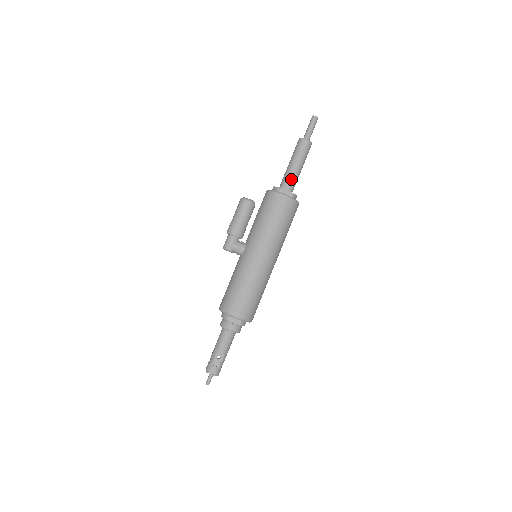
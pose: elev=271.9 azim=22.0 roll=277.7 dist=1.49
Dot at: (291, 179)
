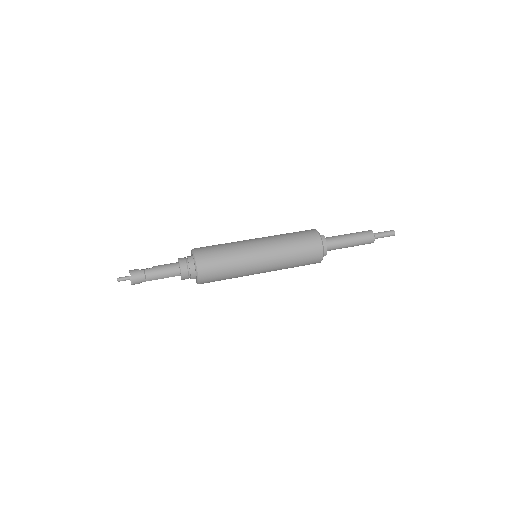
Dot at: (333, 236)
